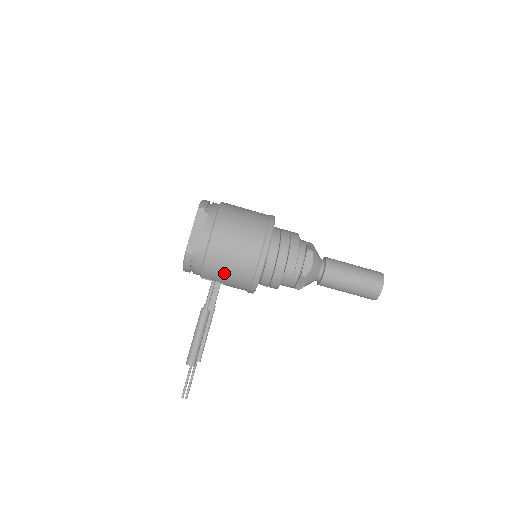
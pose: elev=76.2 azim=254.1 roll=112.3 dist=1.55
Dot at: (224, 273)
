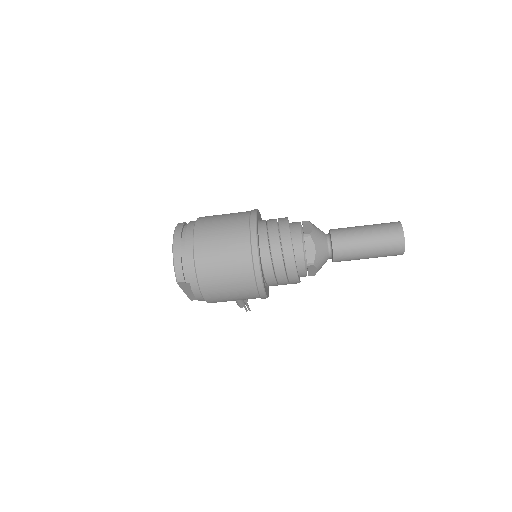
Dot at: occluded
